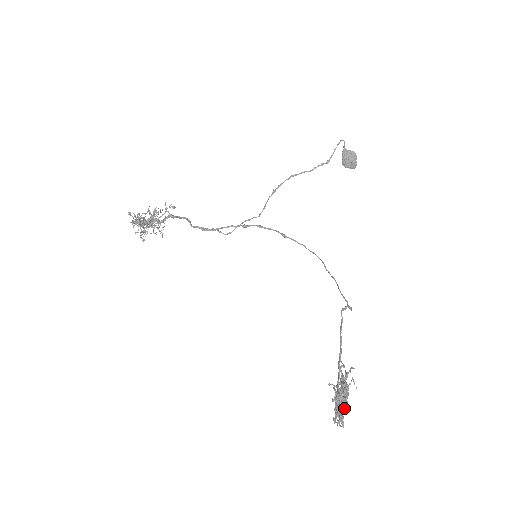
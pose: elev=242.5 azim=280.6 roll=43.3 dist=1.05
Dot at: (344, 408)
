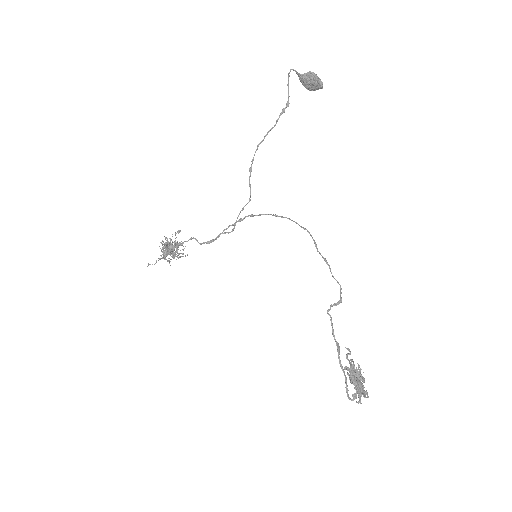
Dot at: (356, 394)
